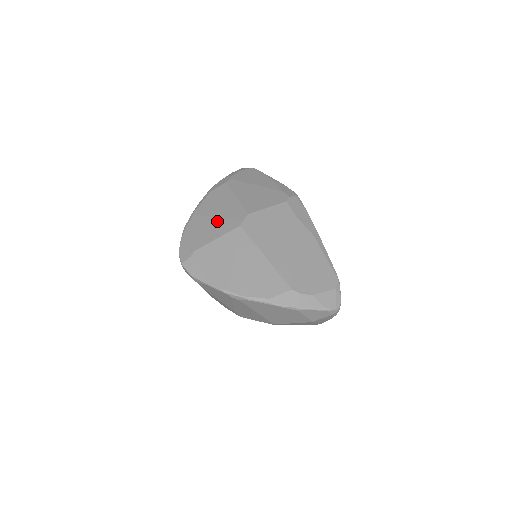
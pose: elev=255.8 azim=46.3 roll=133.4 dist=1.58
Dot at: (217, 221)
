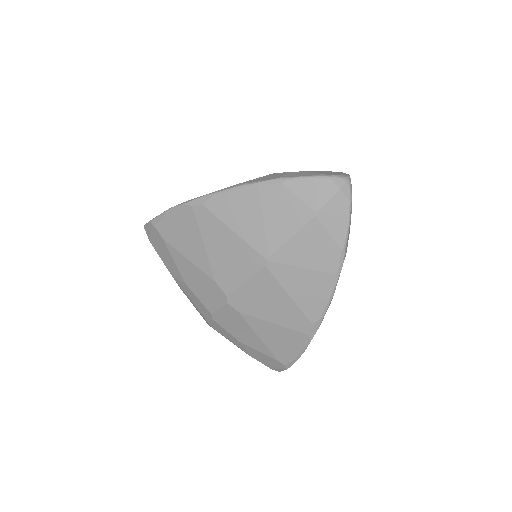
Dot at: occluded
